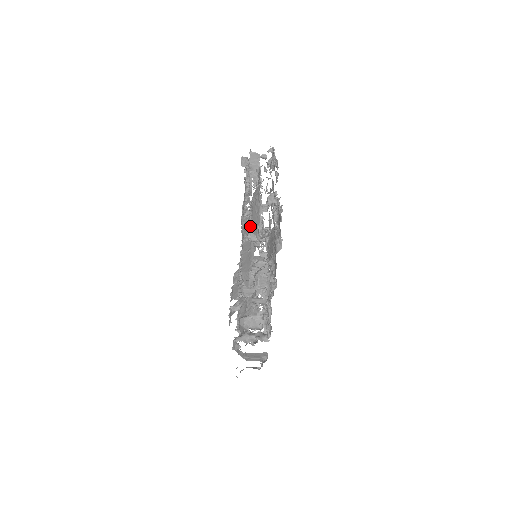
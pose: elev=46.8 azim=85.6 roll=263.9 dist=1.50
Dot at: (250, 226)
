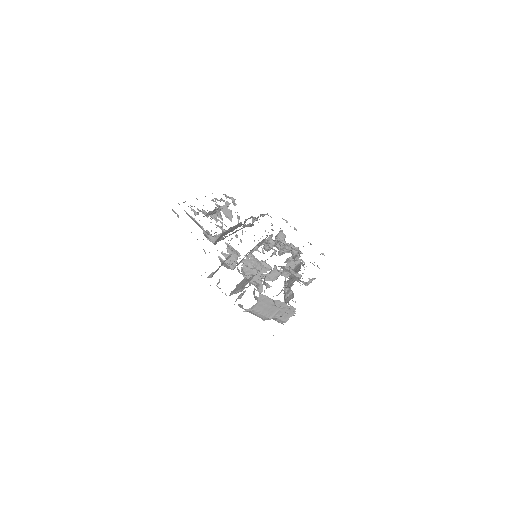
Dot at: (204, 234)
